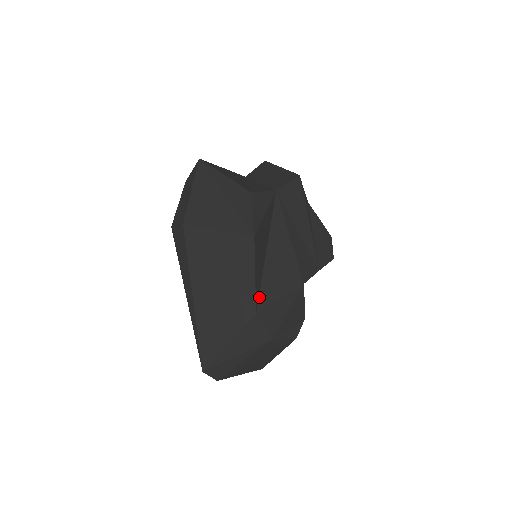
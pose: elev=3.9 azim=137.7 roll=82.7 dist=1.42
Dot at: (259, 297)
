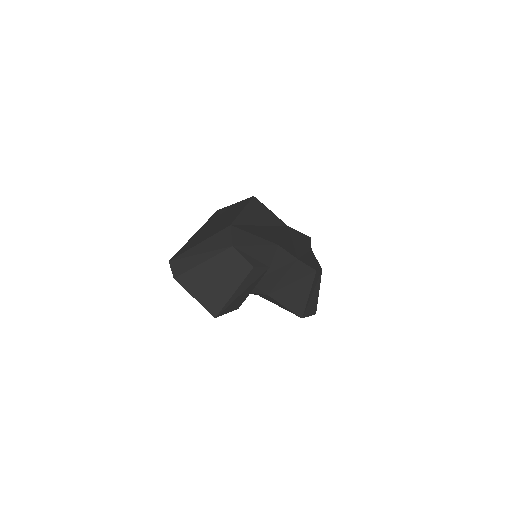
Dot at: (239, 225)
